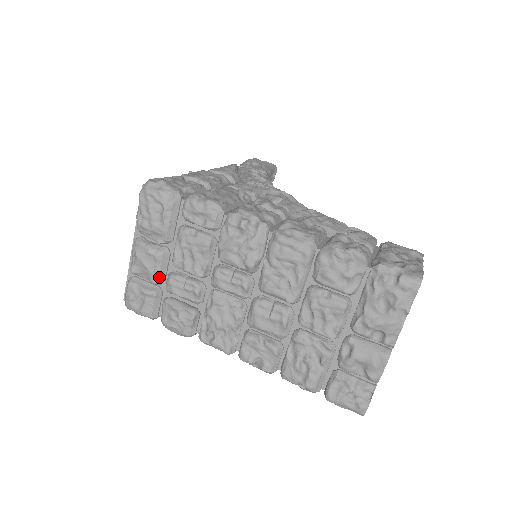
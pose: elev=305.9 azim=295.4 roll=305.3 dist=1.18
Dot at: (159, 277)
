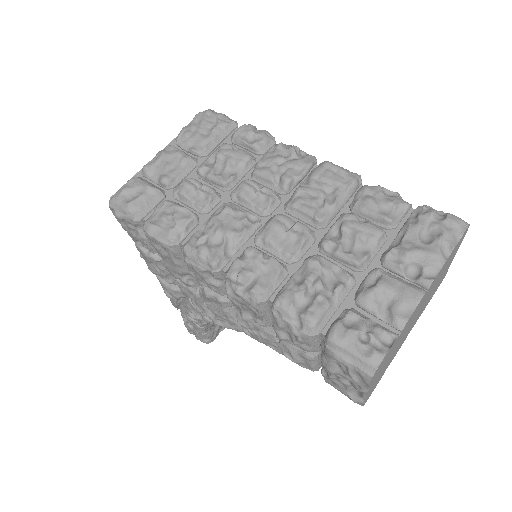
Dot at: (173, 178)
